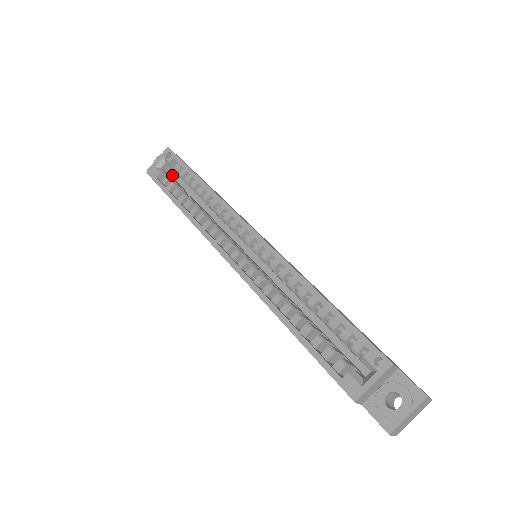
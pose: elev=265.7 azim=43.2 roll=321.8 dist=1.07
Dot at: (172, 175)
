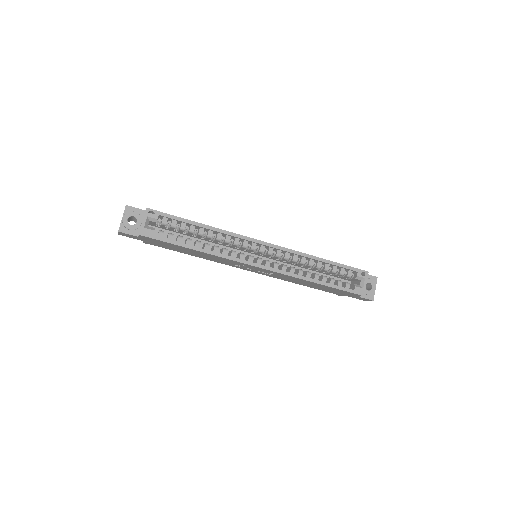
Dot at: occluded
